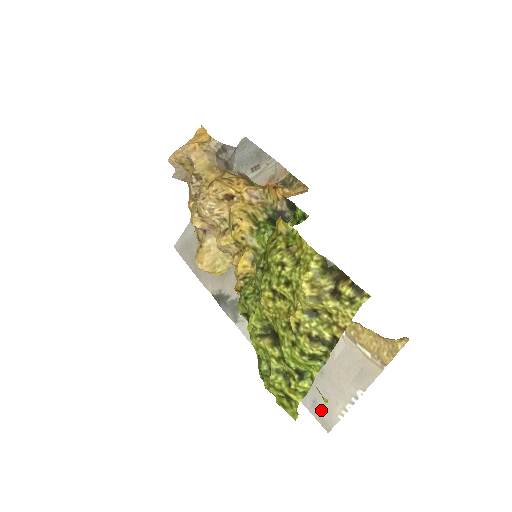
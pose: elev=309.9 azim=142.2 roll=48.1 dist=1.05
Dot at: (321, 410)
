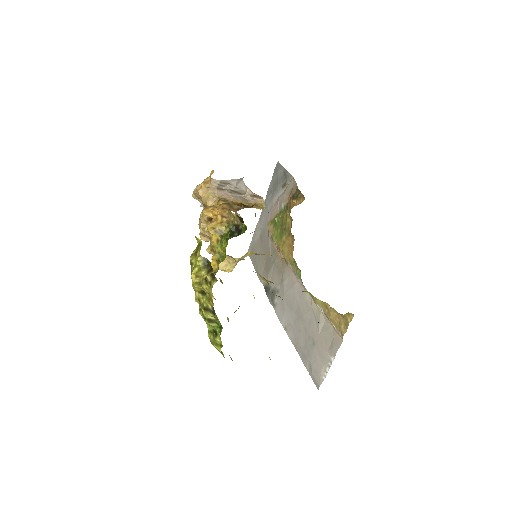
Dot at: (314, 372)
